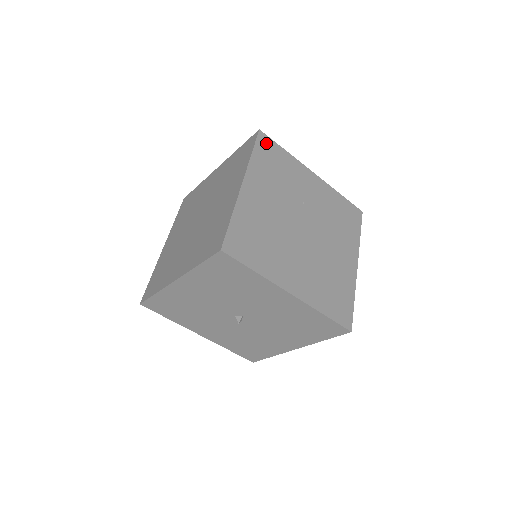
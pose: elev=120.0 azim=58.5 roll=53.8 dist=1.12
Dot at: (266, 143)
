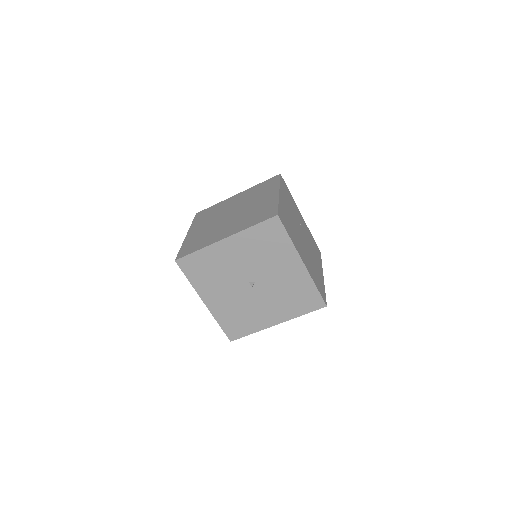
Dot at: (284, 182)
